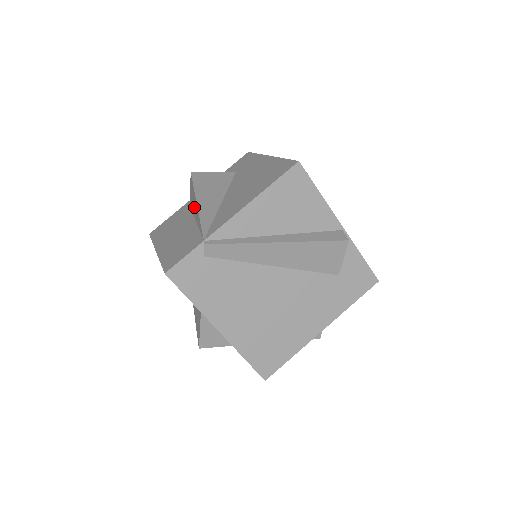
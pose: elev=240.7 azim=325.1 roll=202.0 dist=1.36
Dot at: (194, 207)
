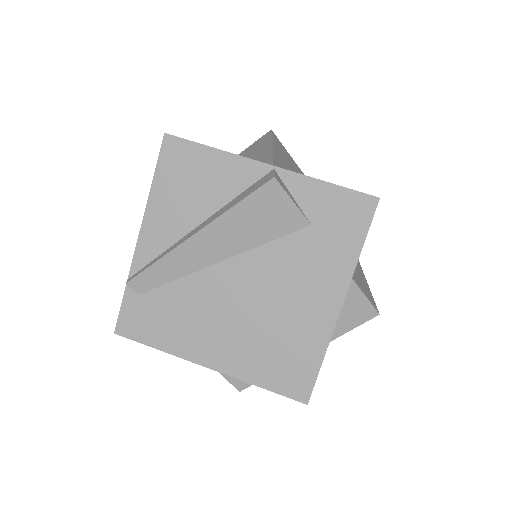
Dot at: occluded
